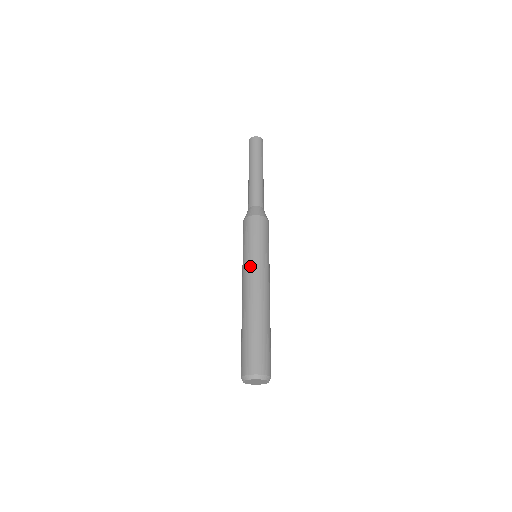
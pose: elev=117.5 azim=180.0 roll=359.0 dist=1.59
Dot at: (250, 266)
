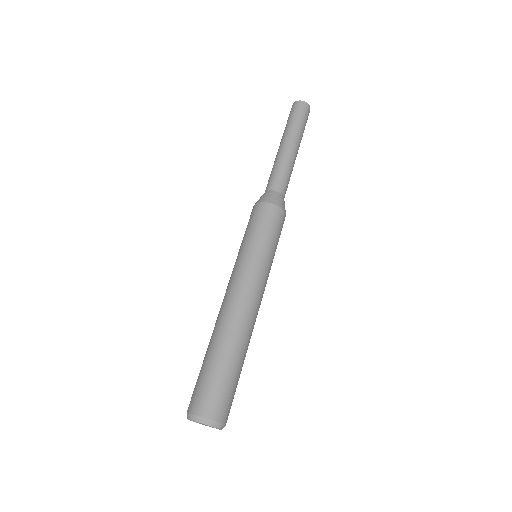
Dot at: (233, 269)
